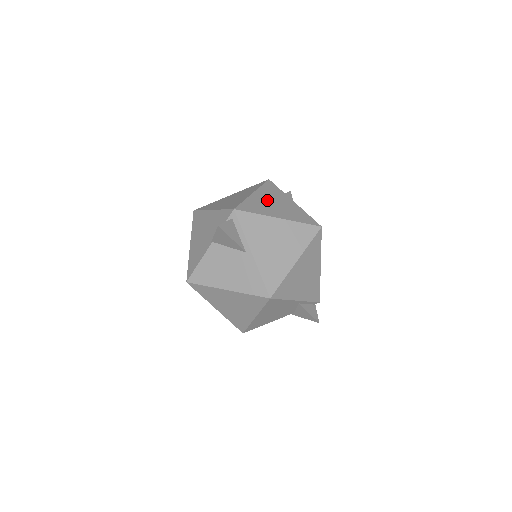
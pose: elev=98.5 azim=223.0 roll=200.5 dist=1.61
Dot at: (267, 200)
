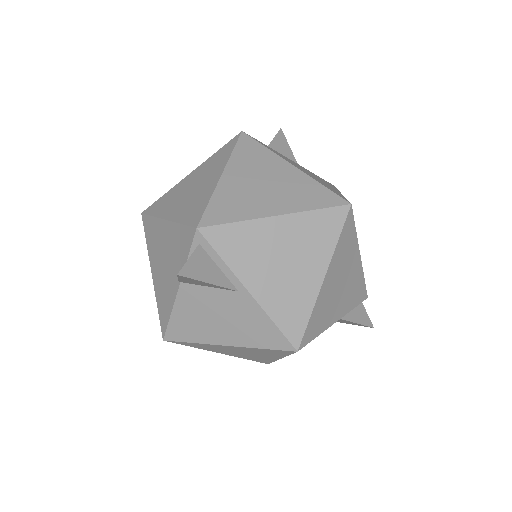
Dot at: (248, 181)
